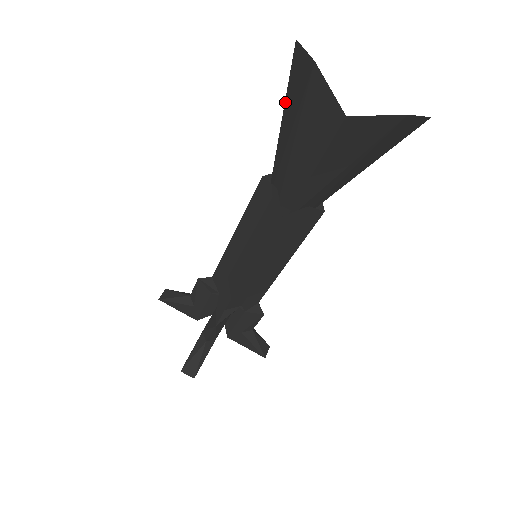
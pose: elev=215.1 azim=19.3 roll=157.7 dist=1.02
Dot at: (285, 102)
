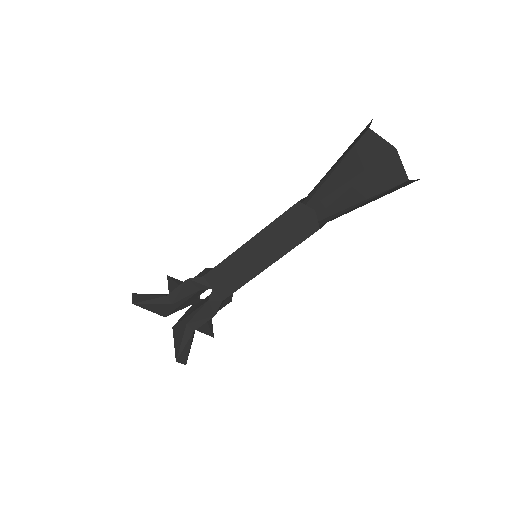
Dot at: (344, 159)
